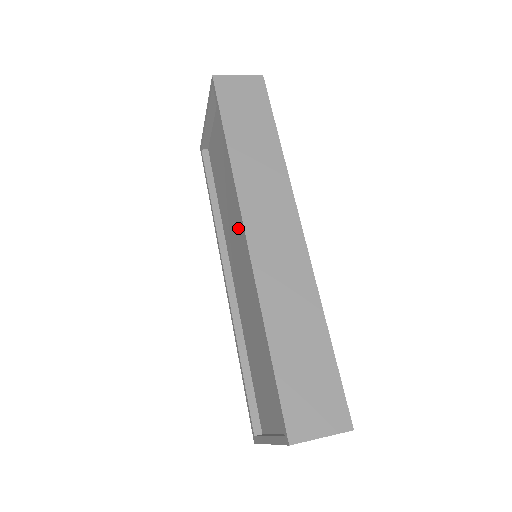
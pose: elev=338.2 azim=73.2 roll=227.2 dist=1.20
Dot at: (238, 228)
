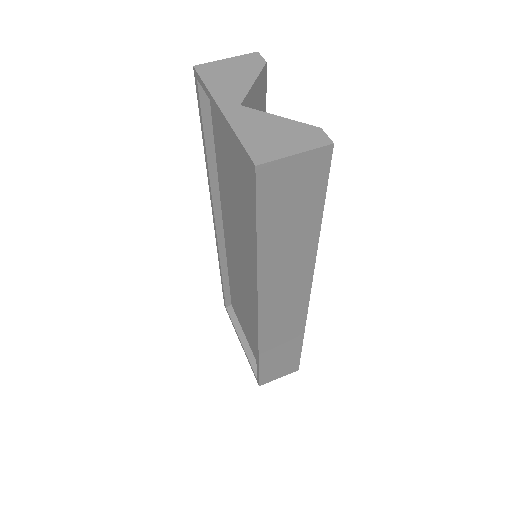
Dot at: (245, 253)
